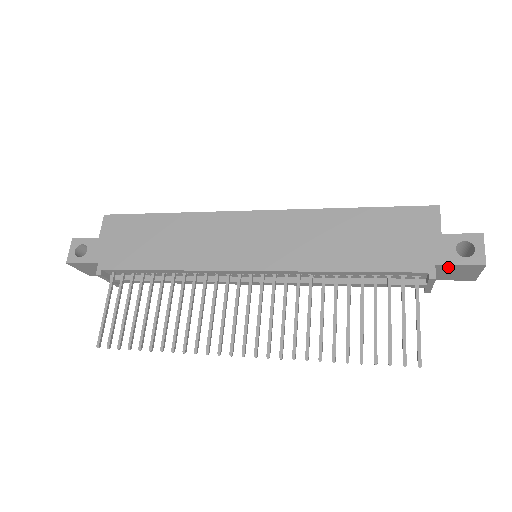
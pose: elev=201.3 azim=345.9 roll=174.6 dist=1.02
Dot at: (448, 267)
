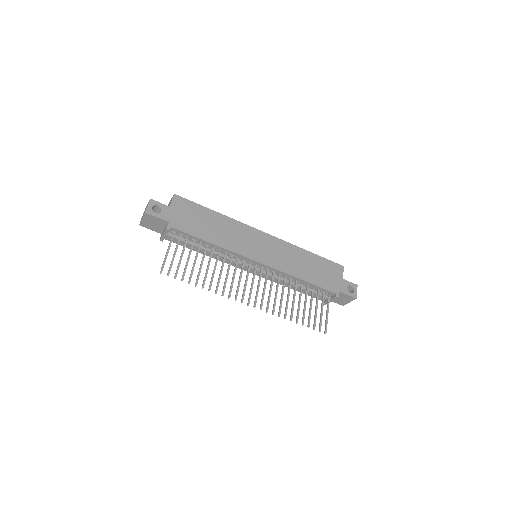
Dot at: (342, 294)
